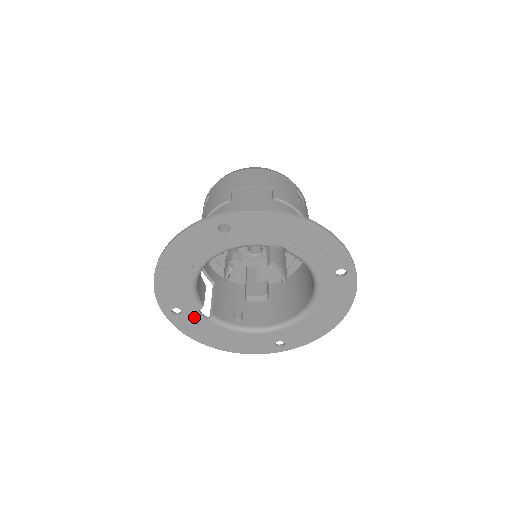
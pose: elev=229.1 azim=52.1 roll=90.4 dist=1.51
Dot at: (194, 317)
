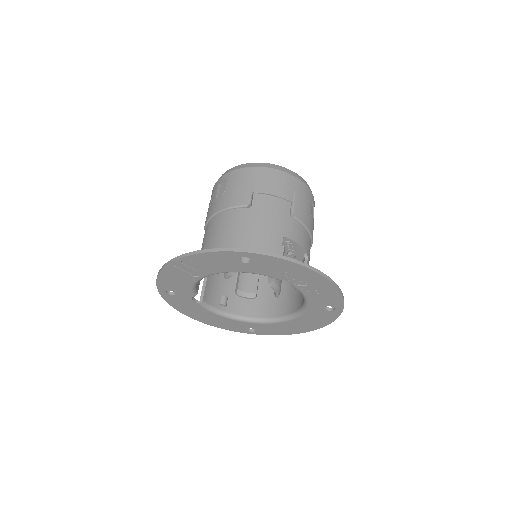
Dot at: (185, 299)
